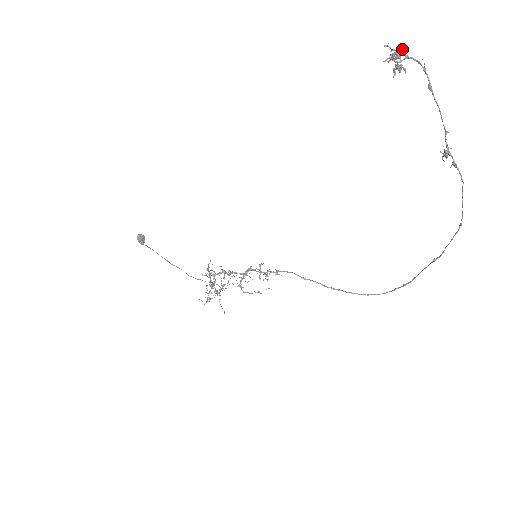
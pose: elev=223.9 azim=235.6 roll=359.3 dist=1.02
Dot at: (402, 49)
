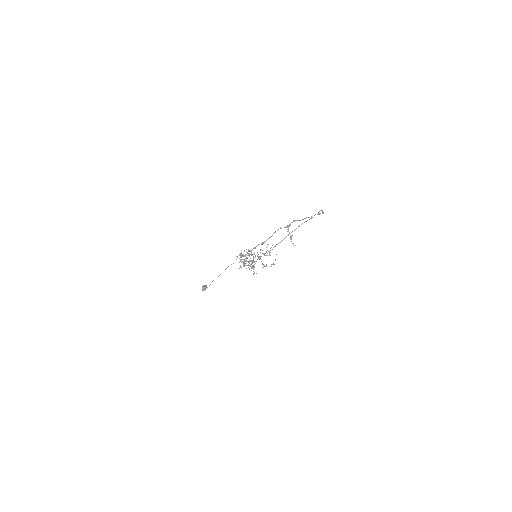
Dot at: (242, 256)
